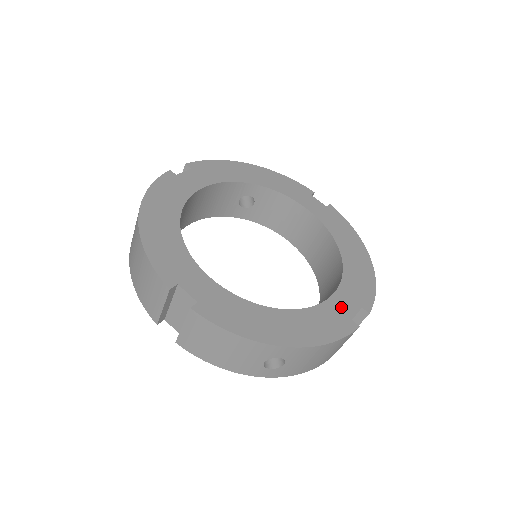
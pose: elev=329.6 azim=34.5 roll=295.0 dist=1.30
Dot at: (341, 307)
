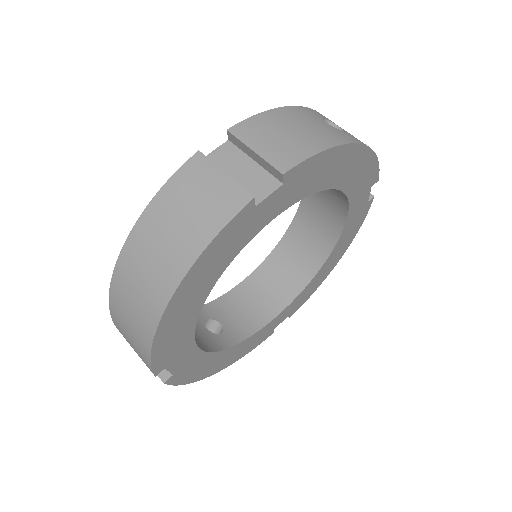
Dot at: (276, 322)
